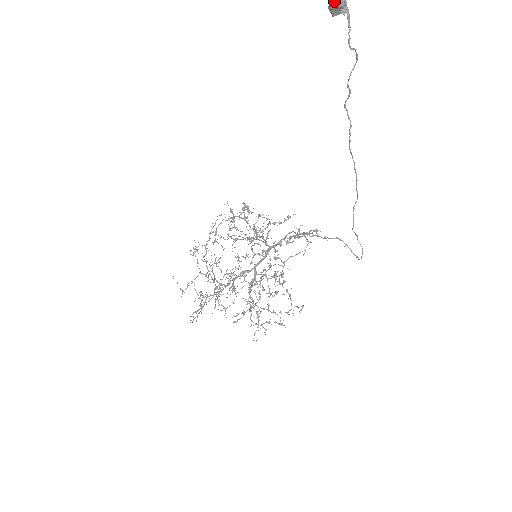
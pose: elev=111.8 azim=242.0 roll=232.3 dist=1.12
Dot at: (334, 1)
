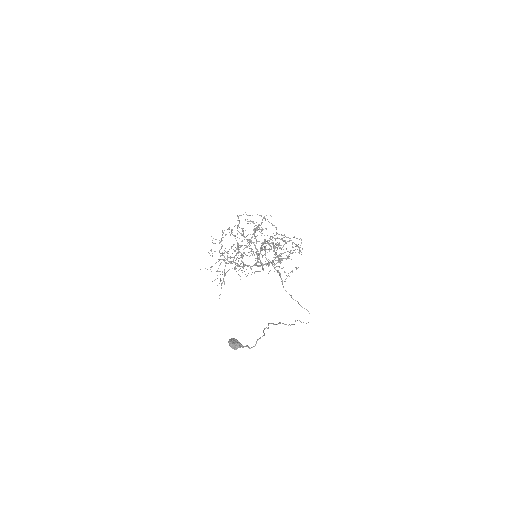
Dot at: occluded
